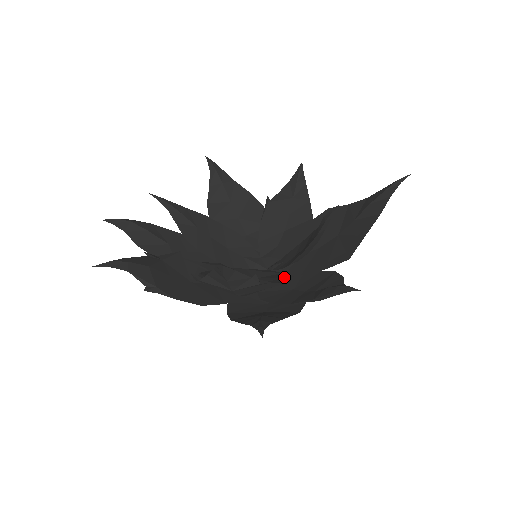
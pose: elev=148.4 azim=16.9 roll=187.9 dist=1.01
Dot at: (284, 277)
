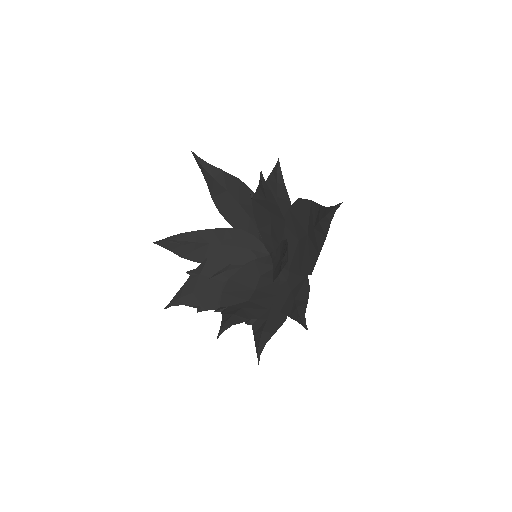
Dot at: (276, 280)
